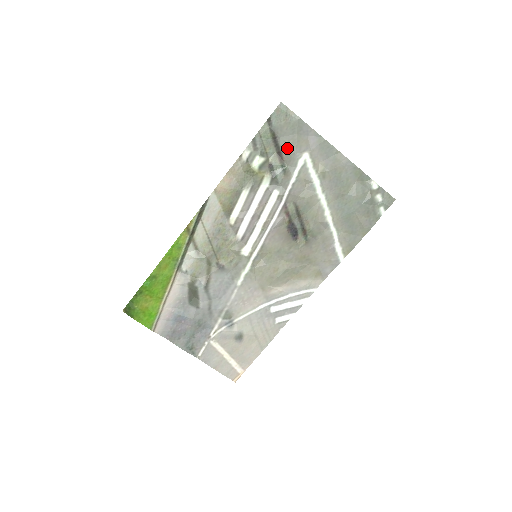
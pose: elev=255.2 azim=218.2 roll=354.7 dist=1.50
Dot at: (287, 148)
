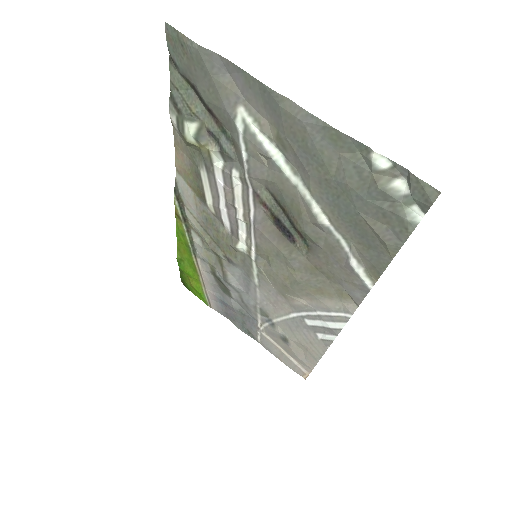
Dot at: (213, 102)
